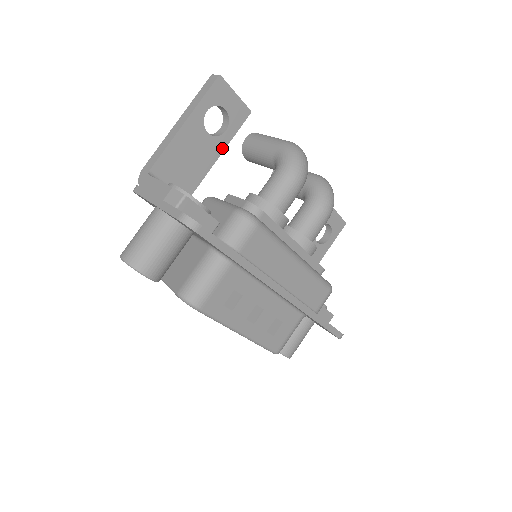
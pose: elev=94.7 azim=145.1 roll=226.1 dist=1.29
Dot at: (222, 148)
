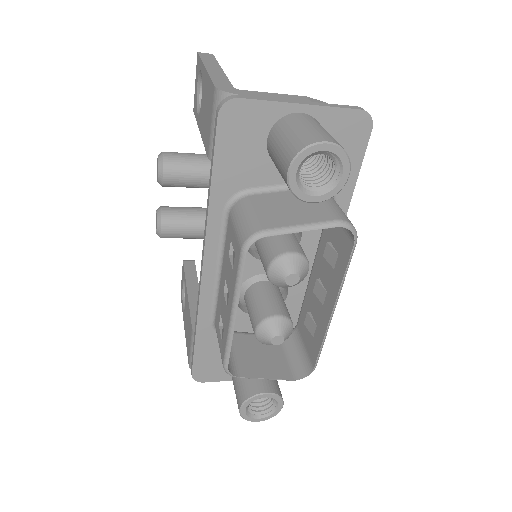
Dot at: occluded
